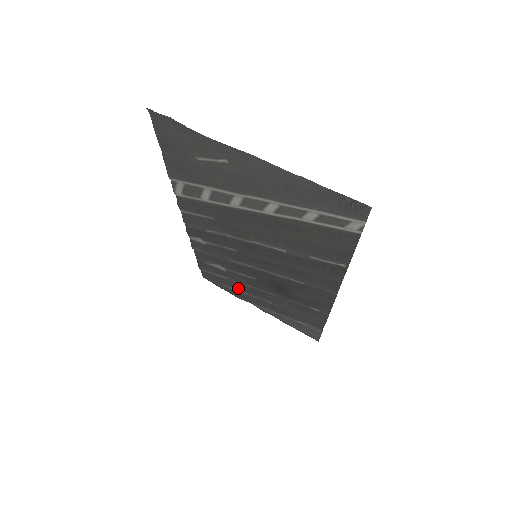
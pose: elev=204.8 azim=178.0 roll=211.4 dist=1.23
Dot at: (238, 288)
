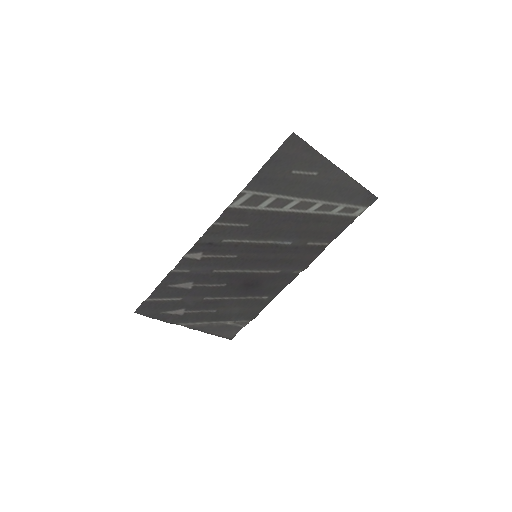
Dot at: (184, 308)
